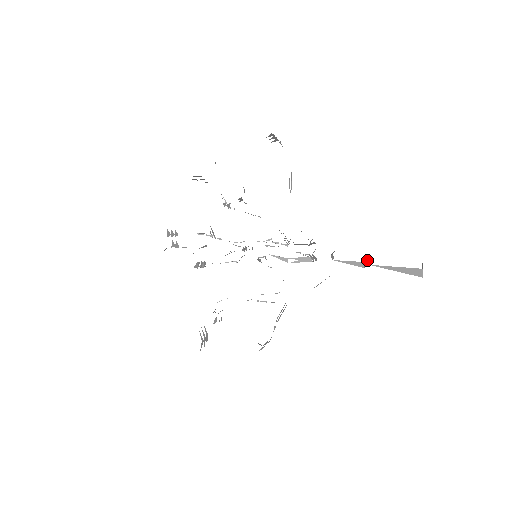
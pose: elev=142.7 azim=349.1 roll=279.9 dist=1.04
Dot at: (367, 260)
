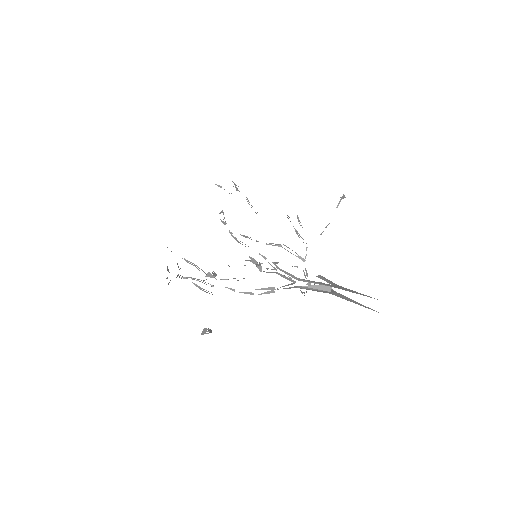
Dot at: (331, 287)
